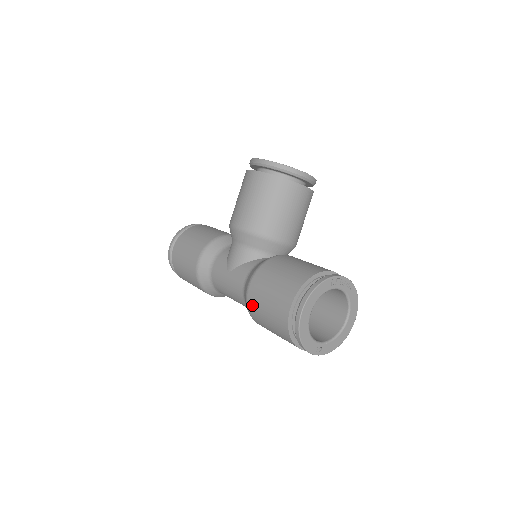
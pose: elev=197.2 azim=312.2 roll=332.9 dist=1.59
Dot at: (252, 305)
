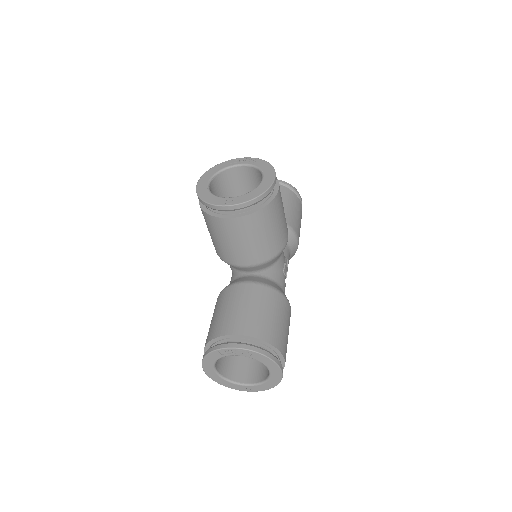
Dot at: occluded
